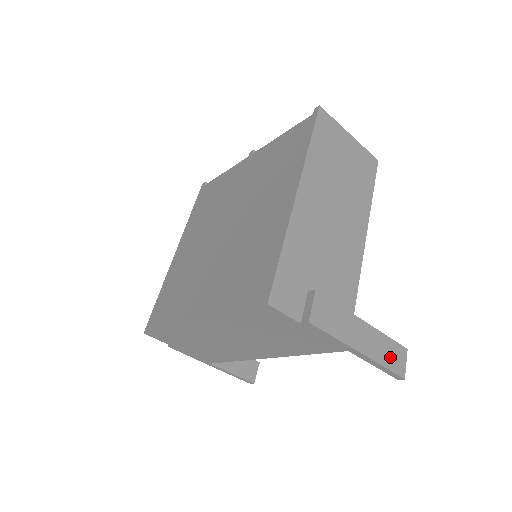
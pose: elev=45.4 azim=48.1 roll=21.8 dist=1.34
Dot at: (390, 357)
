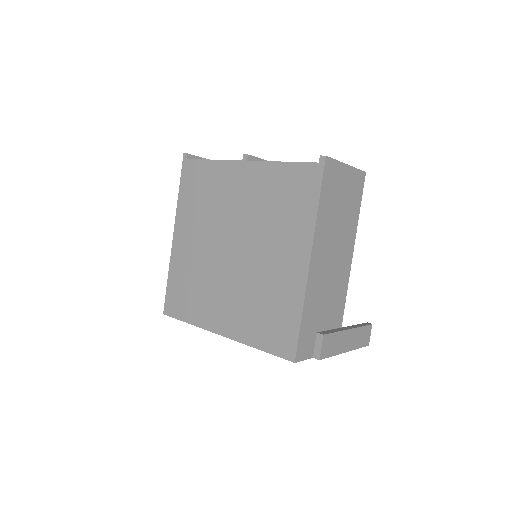
Dot at: (362, 339)
